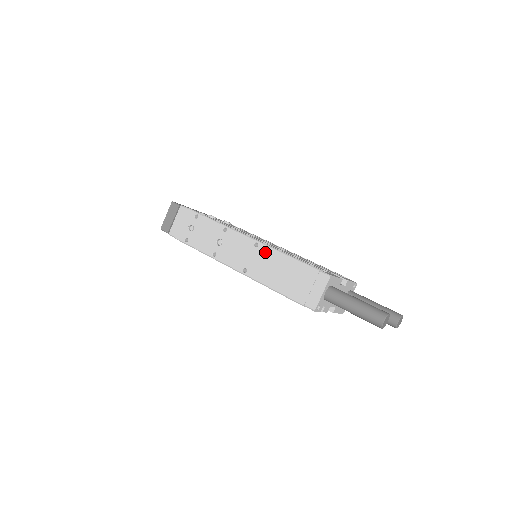
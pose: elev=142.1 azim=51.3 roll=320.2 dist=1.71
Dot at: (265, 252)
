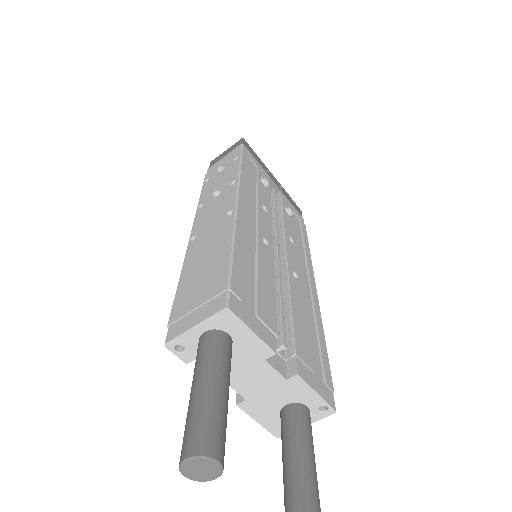
Dot at: (224, 226)
